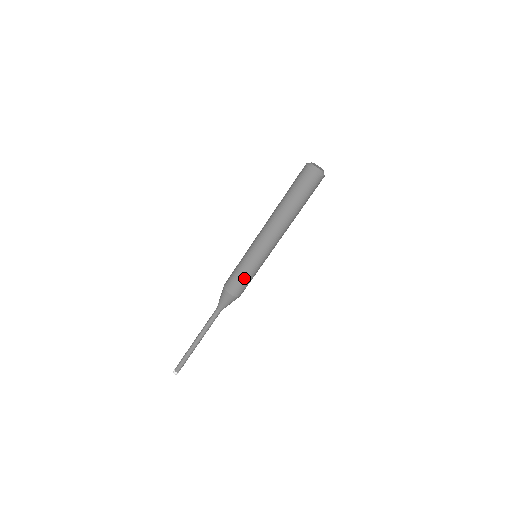
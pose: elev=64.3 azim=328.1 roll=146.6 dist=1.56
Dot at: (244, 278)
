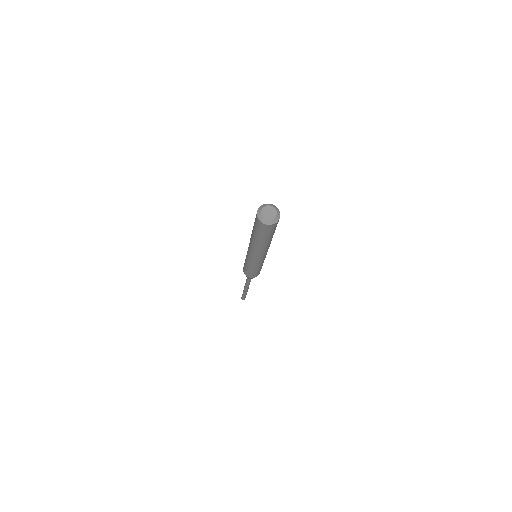
Dot at: (258, 271)
